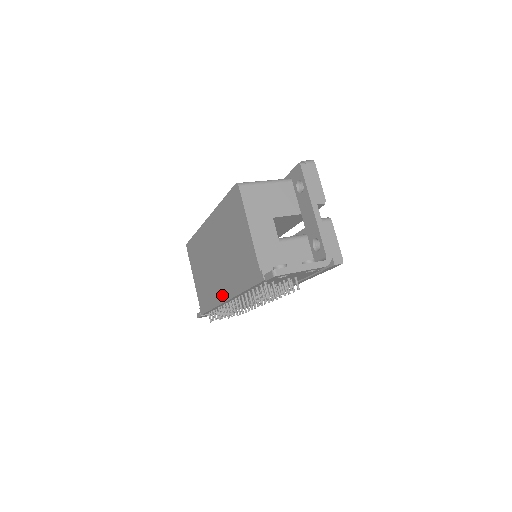
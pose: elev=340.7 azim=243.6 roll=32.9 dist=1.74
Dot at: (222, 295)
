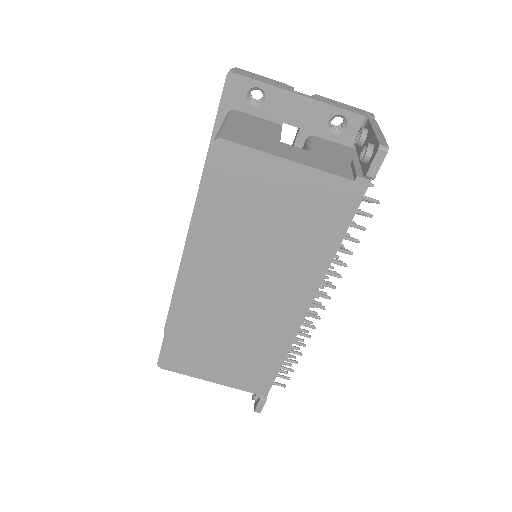
Dot at: (294, 315)
